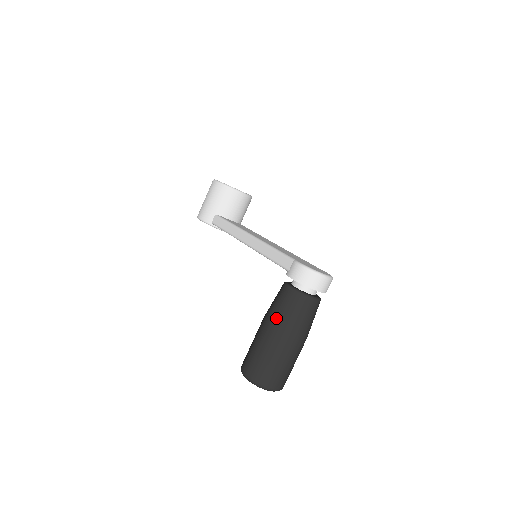
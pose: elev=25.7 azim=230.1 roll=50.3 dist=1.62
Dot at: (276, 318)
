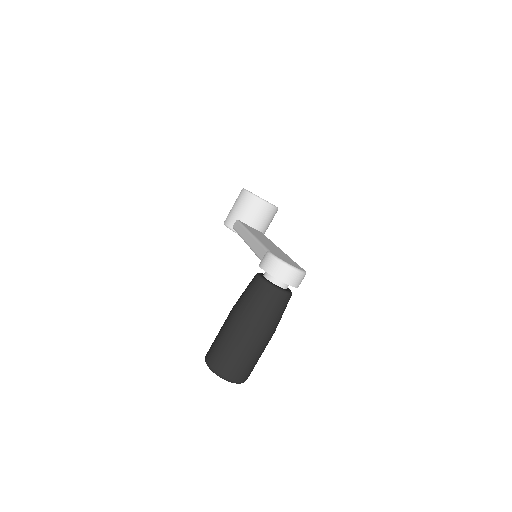
Dot at: (240, 305)
